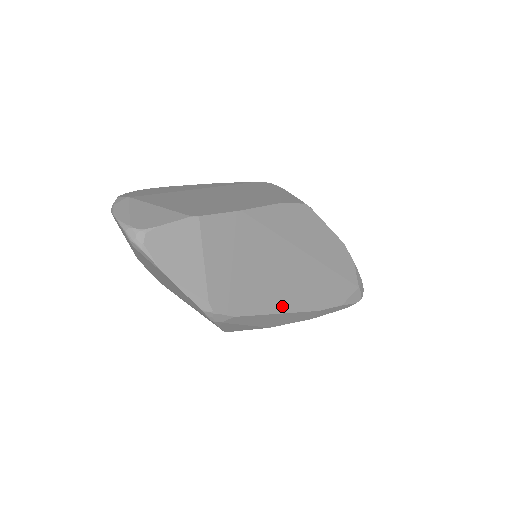
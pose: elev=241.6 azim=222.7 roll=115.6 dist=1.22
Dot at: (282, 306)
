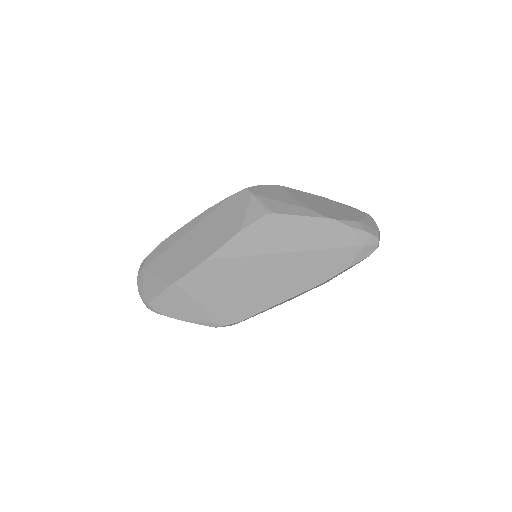
Dot at: (280, 297)
